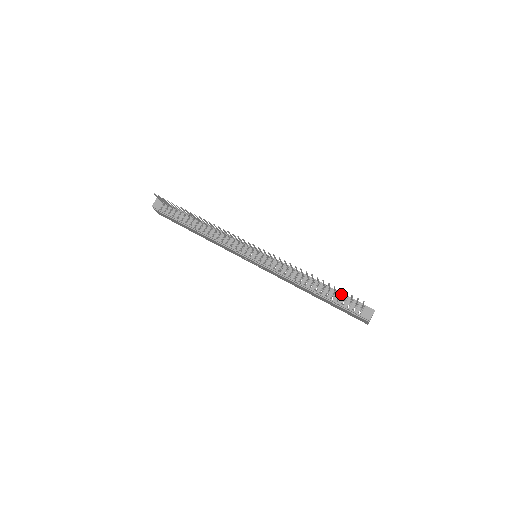
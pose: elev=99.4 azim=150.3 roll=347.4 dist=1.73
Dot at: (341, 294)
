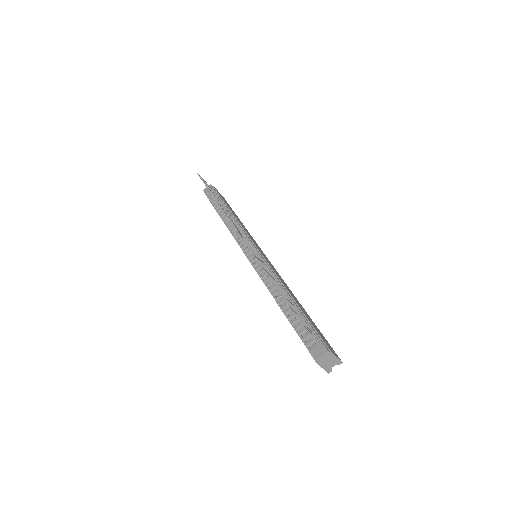
Dot at: (304, 318)
